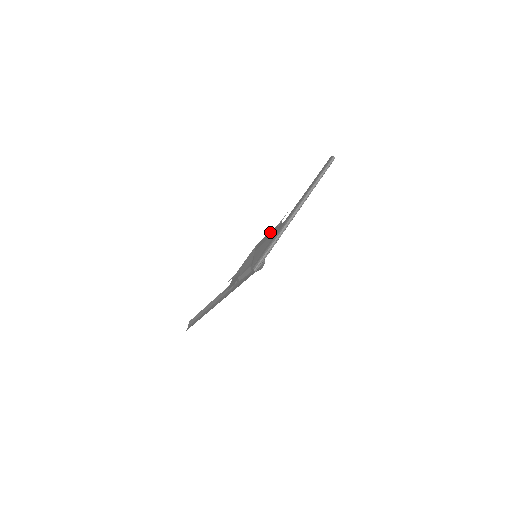
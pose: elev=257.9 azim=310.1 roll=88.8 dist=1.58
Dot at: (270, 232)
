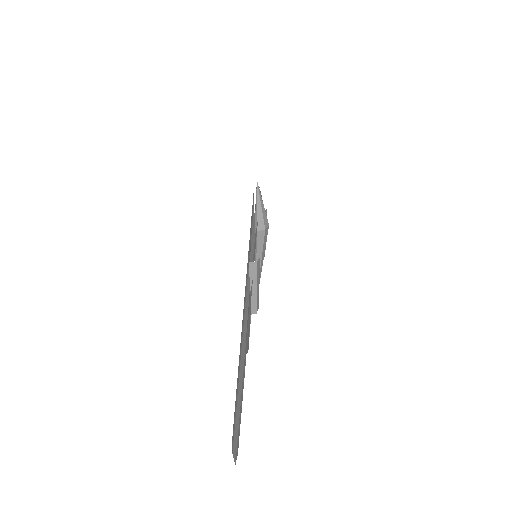
Dot at: occluded
